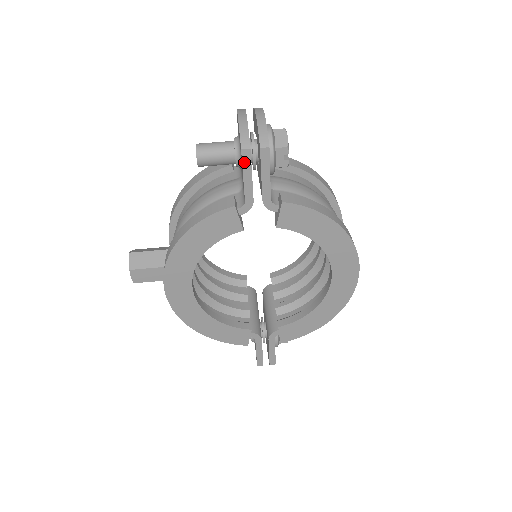
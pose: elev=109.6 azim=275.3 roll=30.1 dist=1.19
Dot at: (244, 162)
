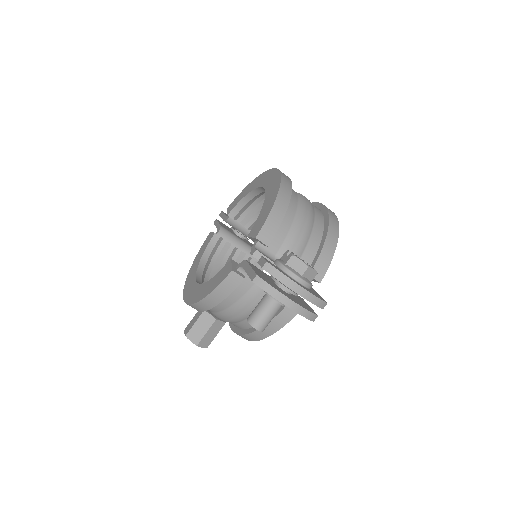
Dot at: occluded
